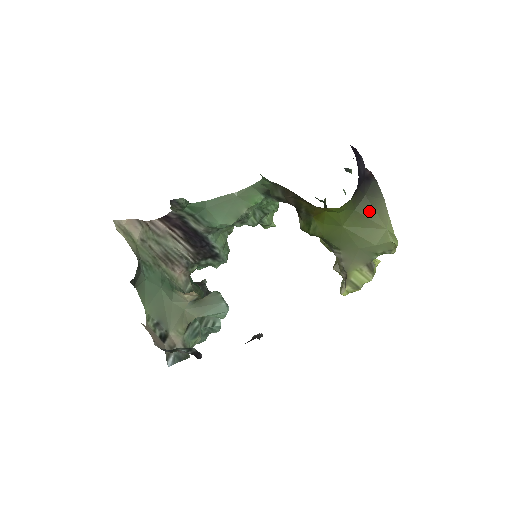
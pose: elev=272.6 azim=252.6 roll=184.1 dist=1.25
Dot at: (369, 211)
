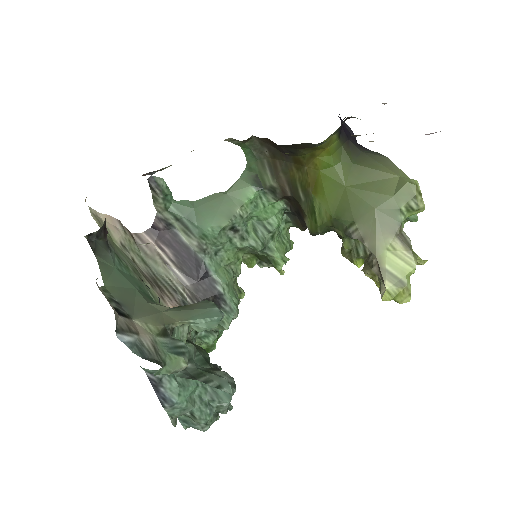
Dot at: (371, 163)
